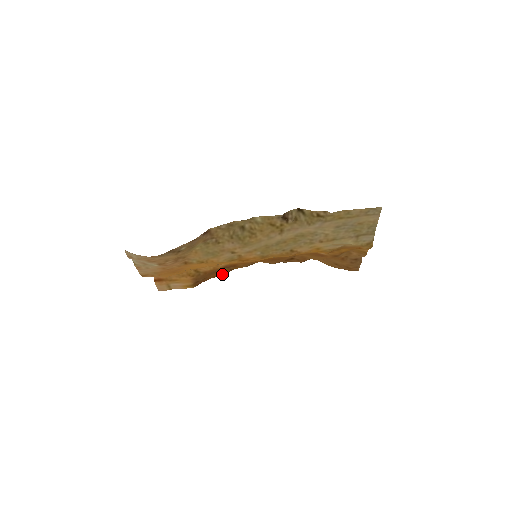
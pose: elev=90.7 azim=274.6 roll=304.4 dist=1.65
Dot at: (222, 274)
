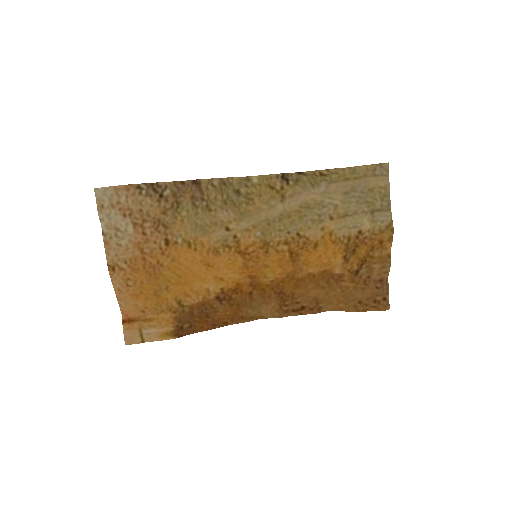
Dot at: (214, 328)
